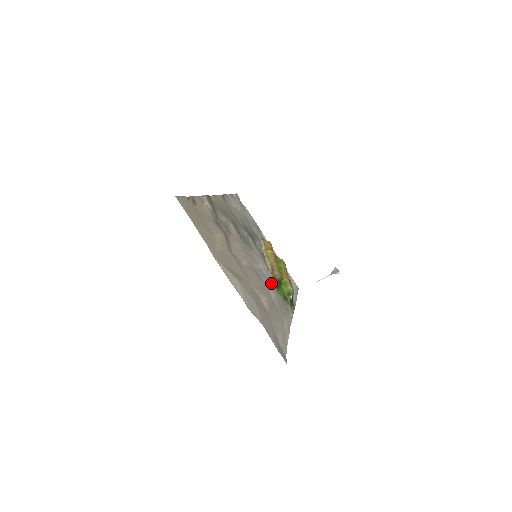
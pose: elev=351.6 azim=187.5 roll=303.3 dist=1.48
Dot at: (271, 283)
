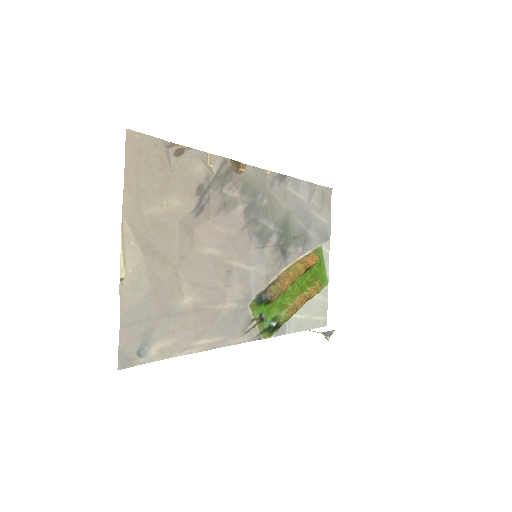
Dot at: (250, 293)
